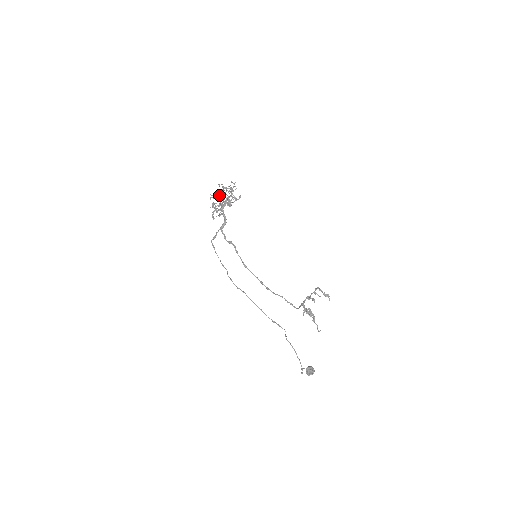
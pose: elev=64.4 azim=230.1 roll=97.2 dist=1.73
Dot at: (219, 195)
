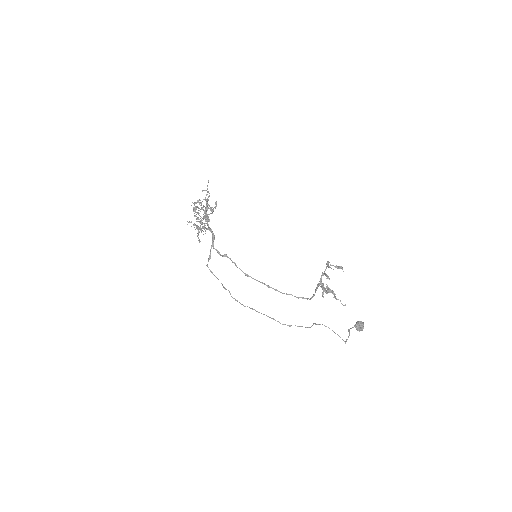
Dot at: (194, 215)
